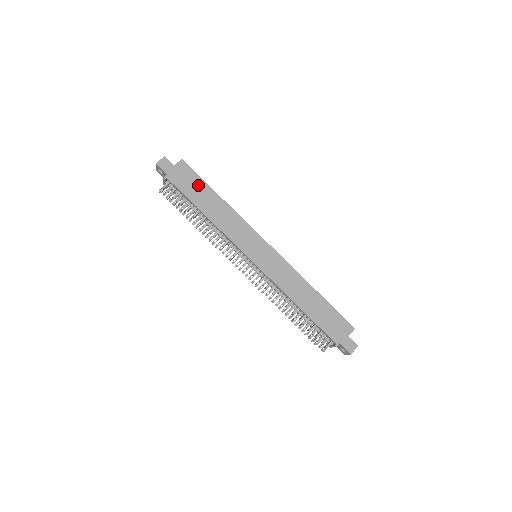
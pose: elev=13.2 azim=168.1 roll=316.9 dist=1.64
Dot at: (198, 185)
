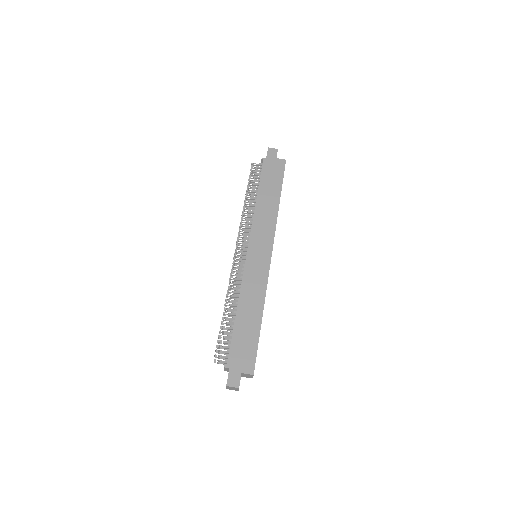
Dot at: (276, 181)
